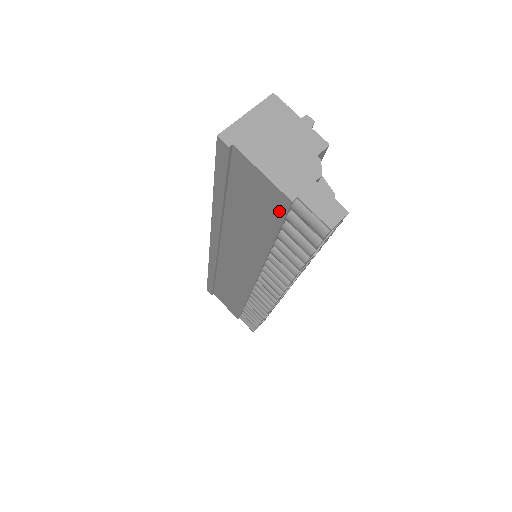
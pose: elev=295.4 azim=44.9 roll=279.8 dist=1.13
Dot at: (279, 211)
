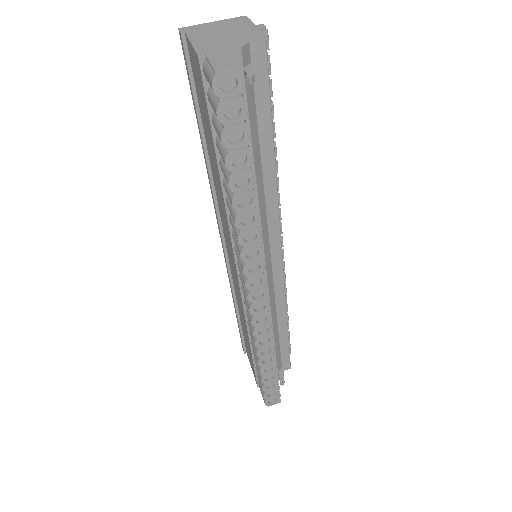
Dot at: (203, 89)
